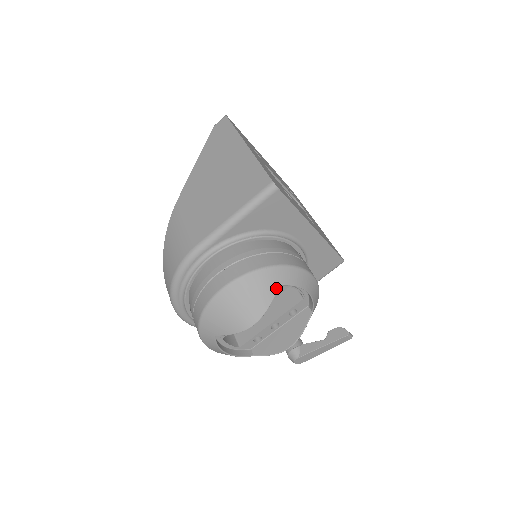
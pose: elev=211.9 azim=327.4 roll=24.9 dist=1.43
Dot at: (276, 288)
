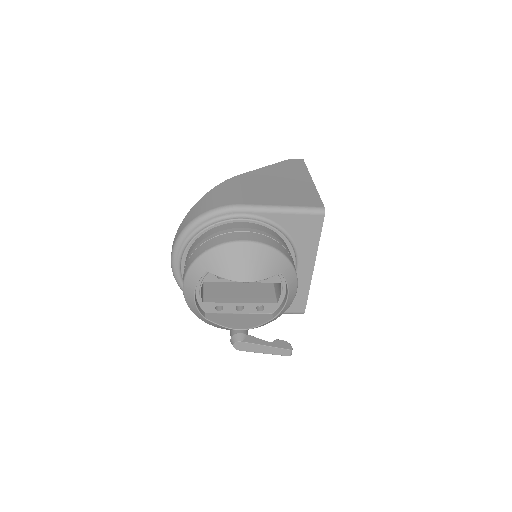
Dot at: (278, 272)
